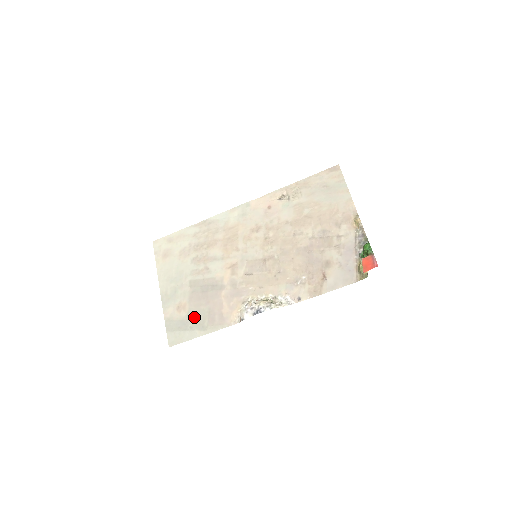
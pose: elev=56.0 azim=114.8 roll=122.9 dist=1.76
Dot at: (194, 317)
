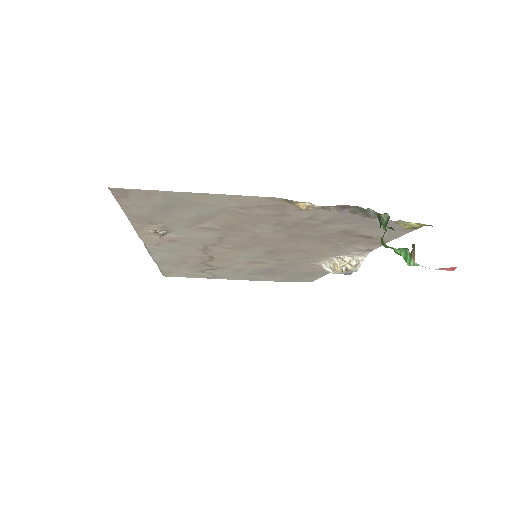
Dot at: occluded
